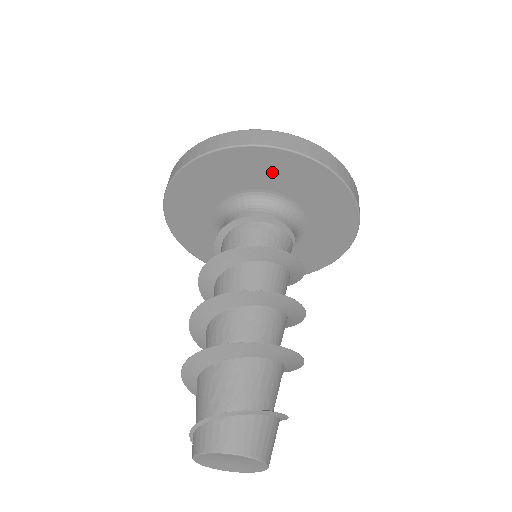
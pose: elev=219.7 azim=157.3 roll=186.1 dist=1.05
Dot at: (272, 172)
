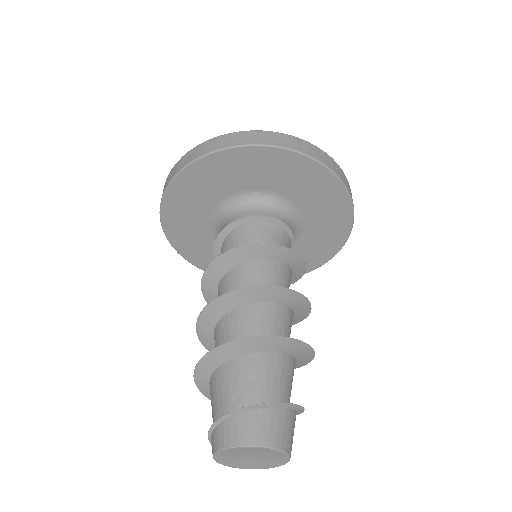
Dot at: (278, 173)
